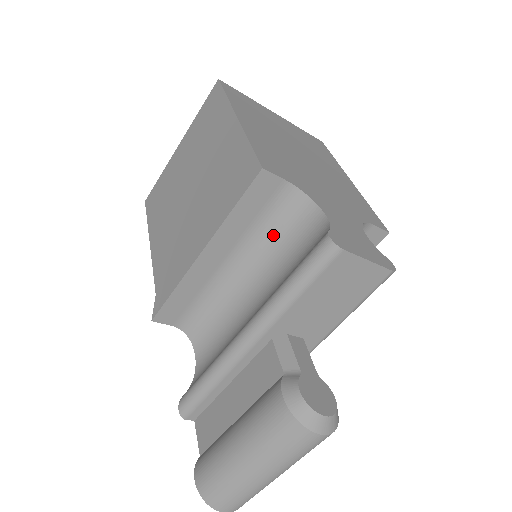
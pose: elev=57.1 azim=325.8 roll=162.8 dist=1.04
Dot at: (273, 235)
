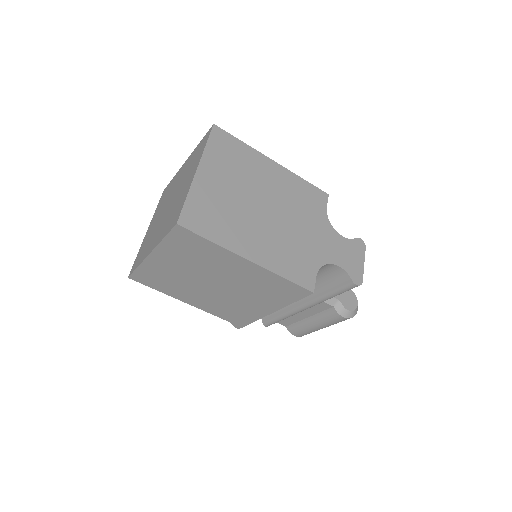
Dot at: occluded
